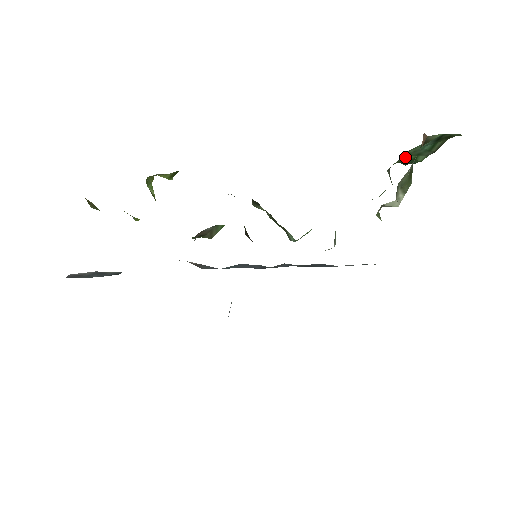
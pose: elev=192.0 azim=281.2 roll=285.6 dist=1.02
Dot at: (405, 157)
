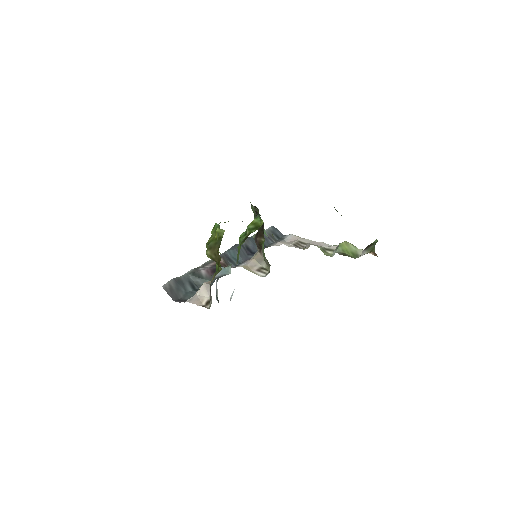
Dot at: occluded
